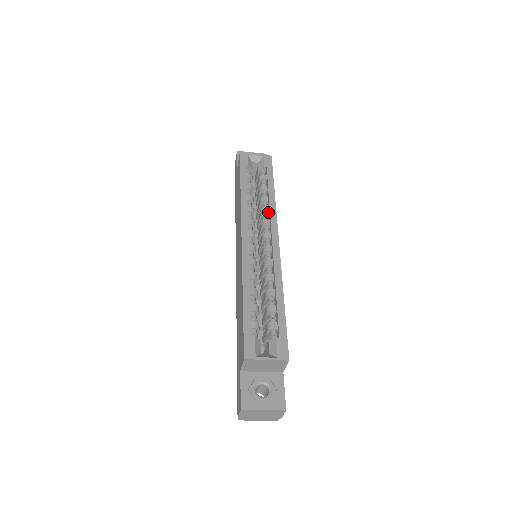
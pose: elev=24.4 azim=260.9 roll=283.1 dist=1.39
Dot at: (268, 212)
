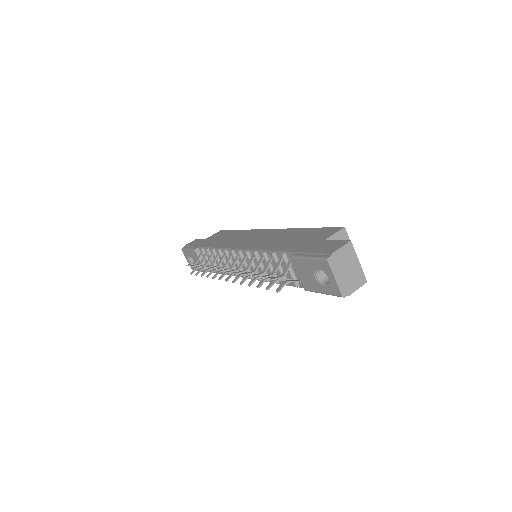
Dot at: occluded
